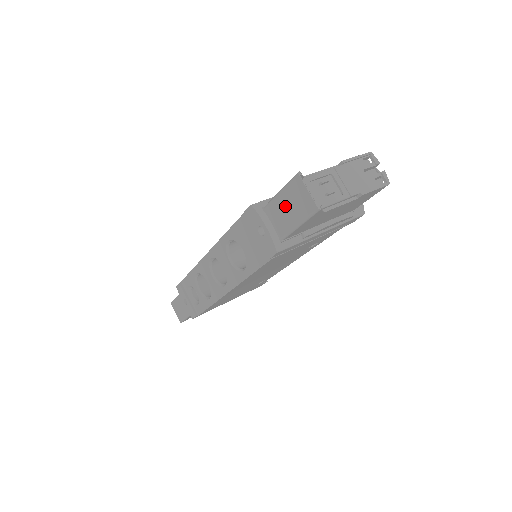
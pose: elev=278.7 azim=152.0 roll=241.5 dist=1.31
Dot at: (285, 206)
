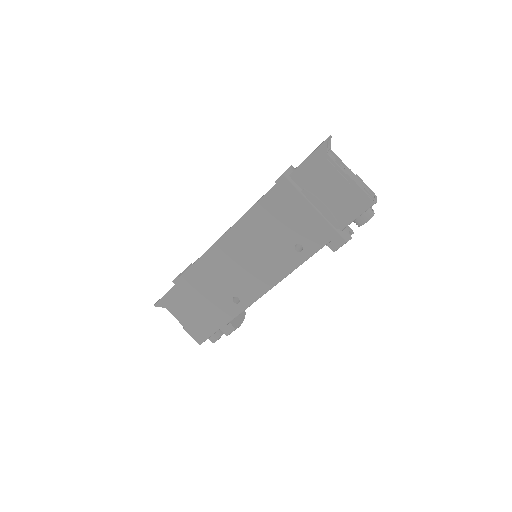
Dot at: occluded
